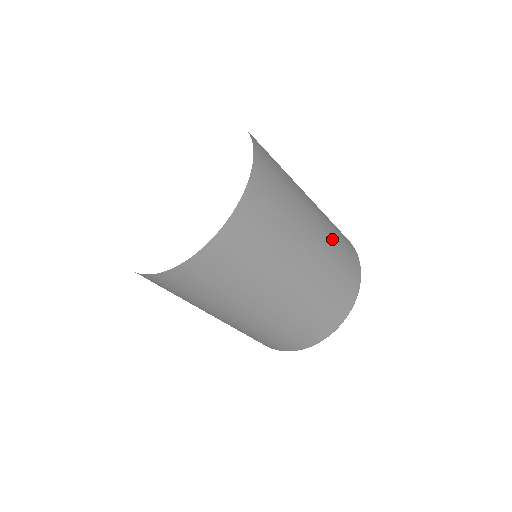
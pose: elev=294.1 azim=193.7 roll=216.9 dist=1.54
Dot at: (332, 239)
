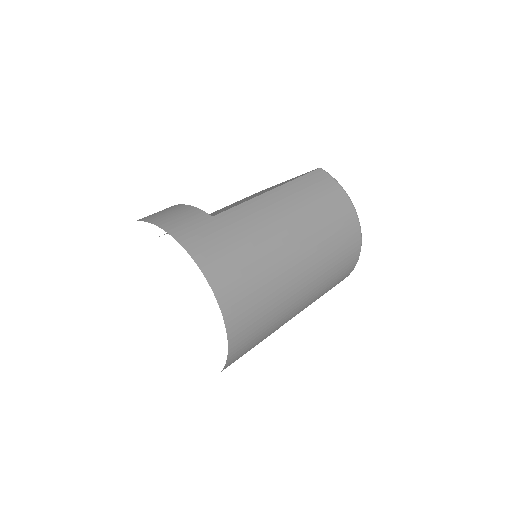
Dot at: (309, 217)
